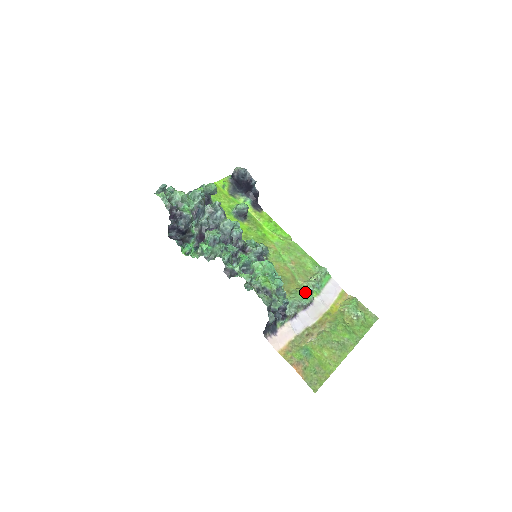
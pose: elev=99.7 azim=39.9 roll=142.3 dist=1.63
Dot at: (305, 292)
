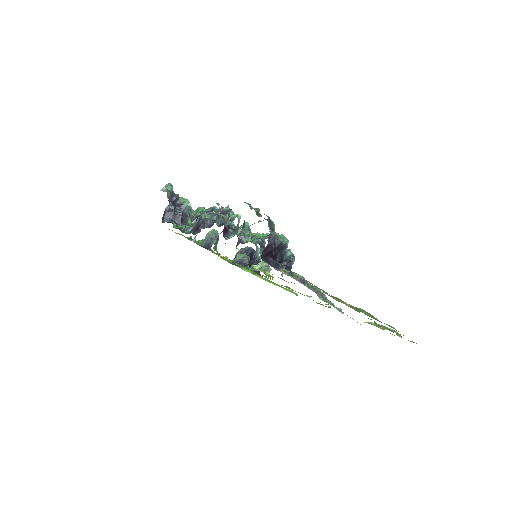
Dot at: occluded
